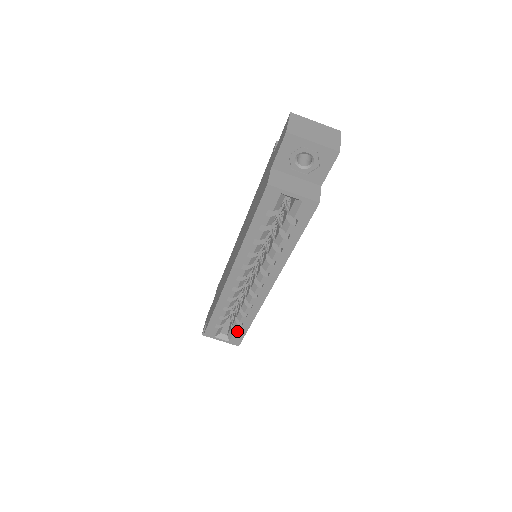
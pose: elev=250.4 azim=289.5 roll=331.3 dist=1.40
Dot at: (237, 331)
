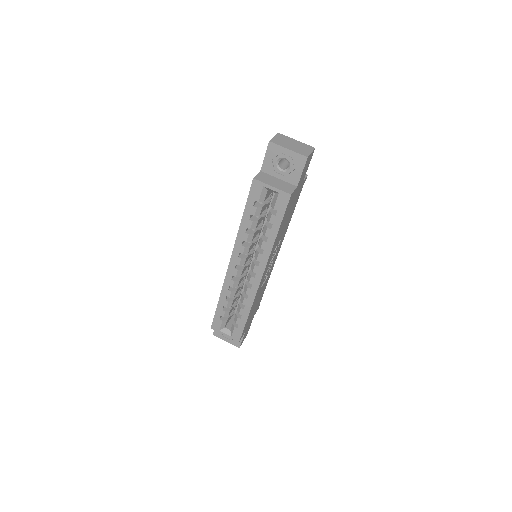
Dot at: (238, 326)
